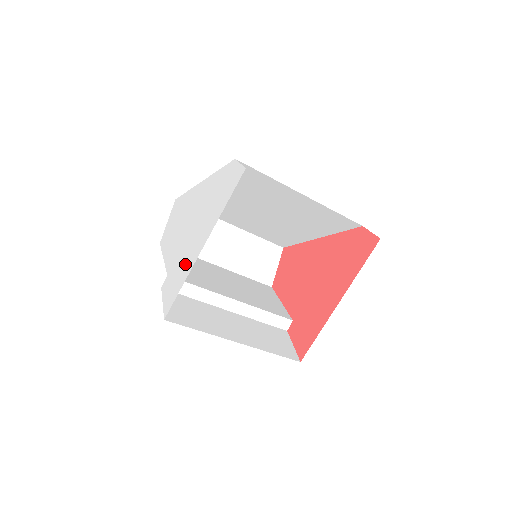
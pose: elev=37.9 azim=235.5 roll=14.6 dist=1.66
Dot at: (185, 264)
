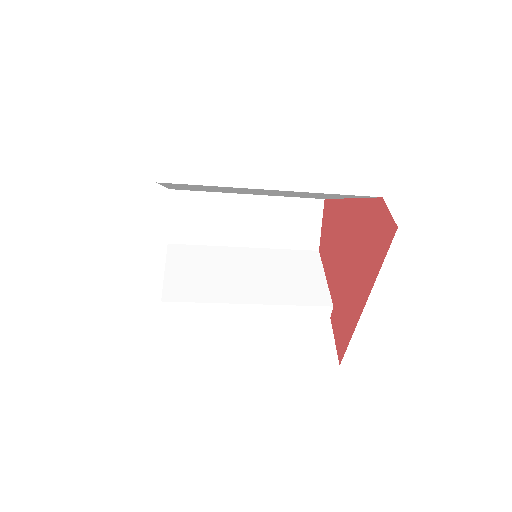
Dot at: occluded
